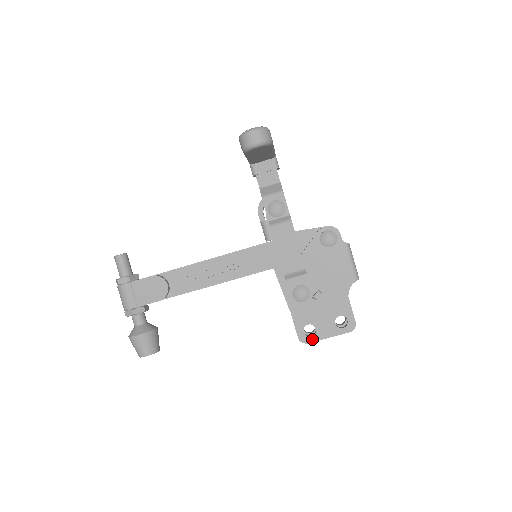
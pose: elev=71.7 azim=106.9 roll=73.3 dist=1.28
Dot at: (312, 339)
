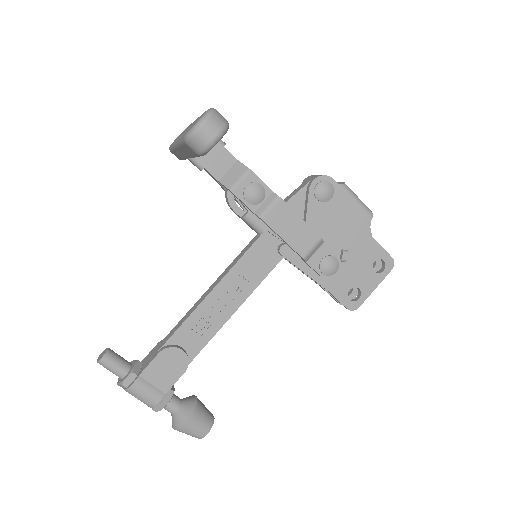
Dot at: (361, 301)
